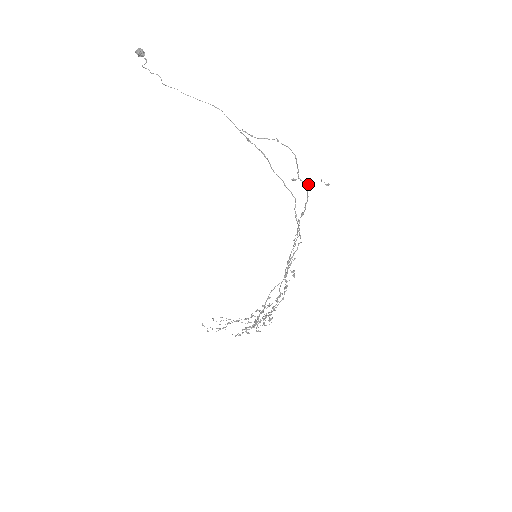
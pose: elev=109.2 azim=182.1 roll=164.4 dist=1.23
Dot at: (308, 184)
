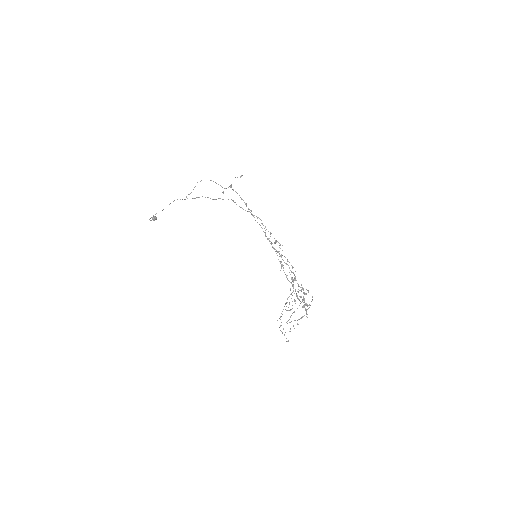
Dot at: (229, 186)
